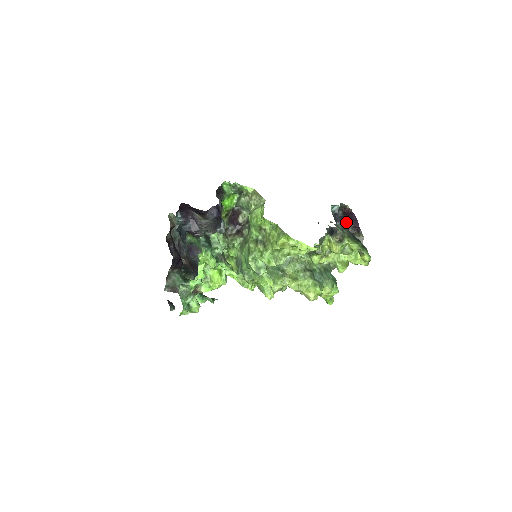
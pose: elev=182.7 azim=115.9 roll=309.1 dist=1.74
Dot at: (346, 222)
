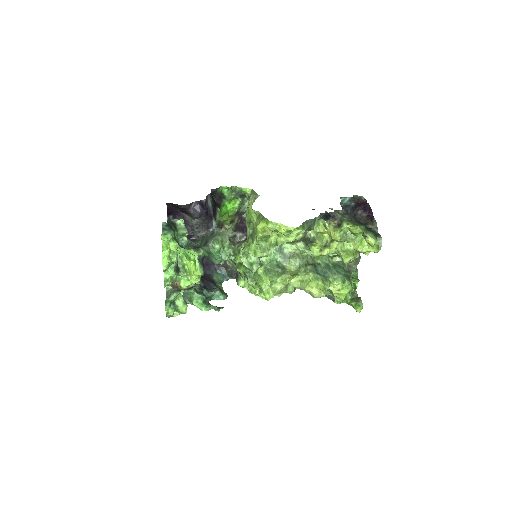
Dot at: (358, 212)
